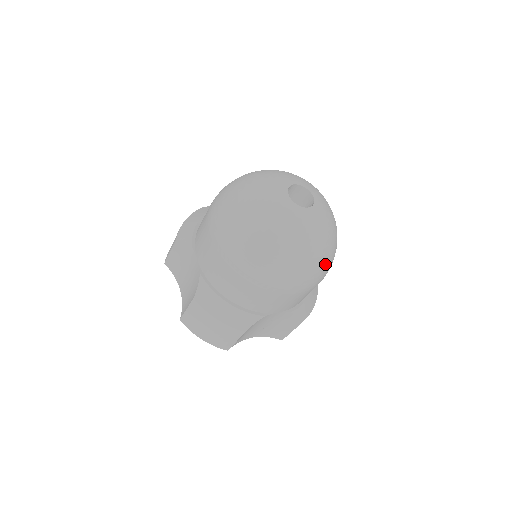
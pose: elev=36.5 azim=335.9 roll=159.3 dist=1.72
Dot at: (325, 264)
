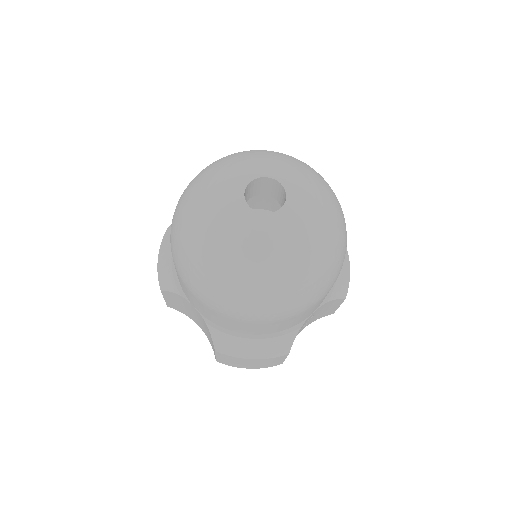
Dot at: (338, 251)
